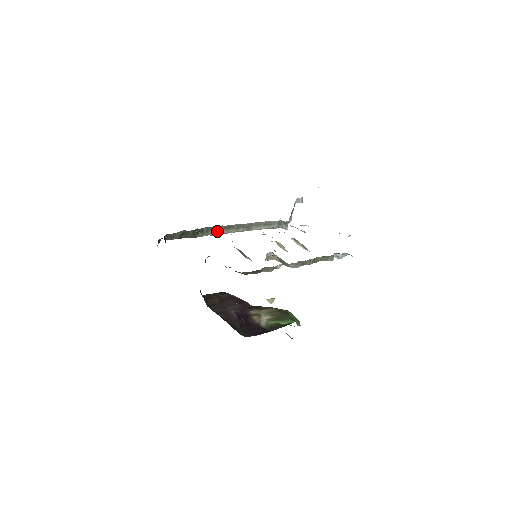
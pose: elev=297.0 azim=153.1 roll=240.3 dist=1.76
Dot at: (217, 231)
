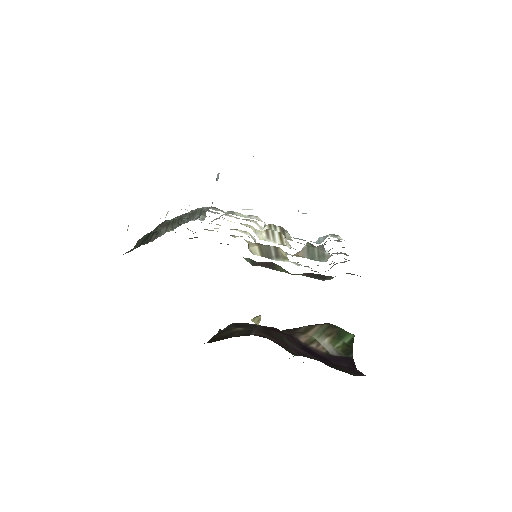
Dot at: (165, 229)
